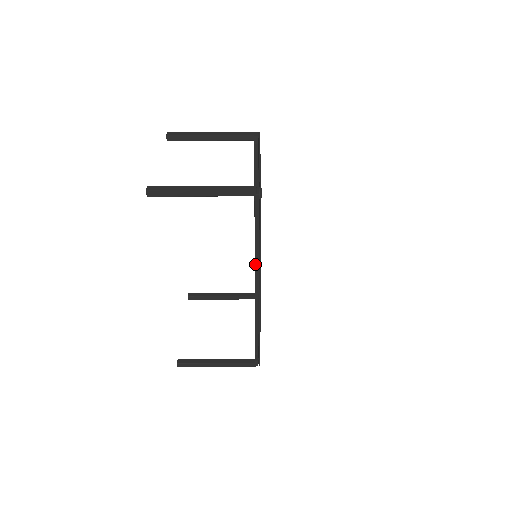
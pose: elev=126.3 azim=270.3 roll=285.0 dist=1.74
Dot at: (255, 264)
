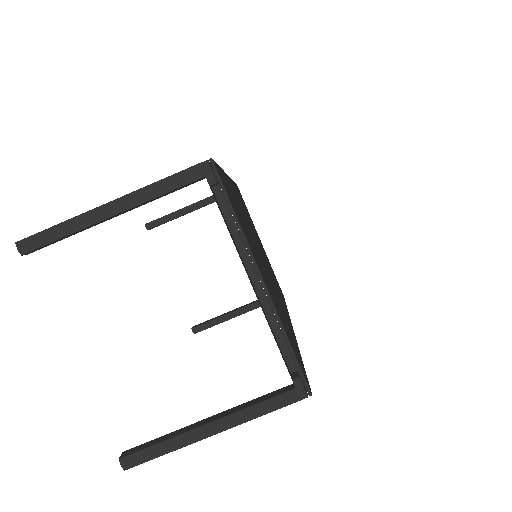
Dot at: occluded
